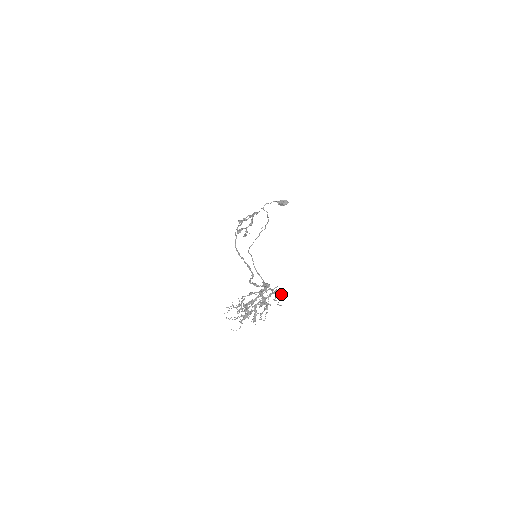
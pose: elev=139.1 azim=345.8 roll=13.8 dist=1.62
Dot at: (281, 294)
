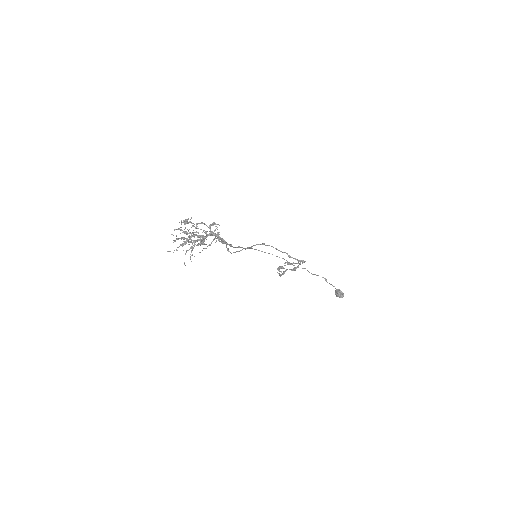
Dot at: (217, 234)
